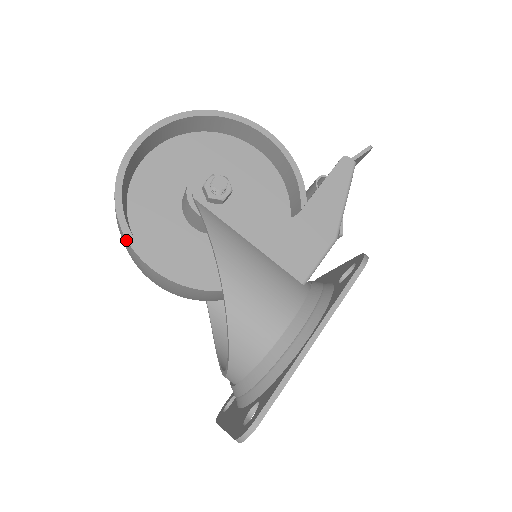
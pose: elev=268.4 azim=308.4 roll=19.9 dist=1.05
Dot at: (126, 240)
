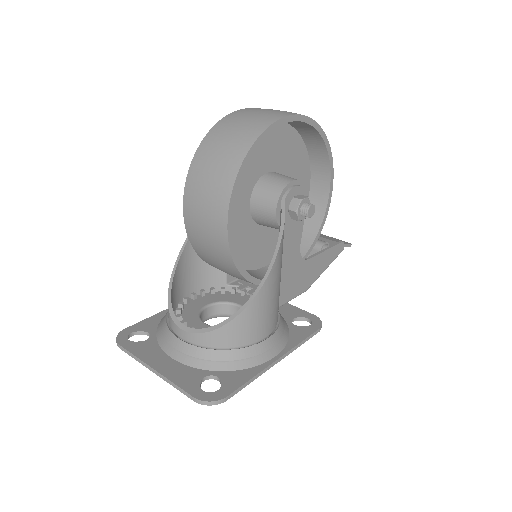
Dot at: (231, 187)
